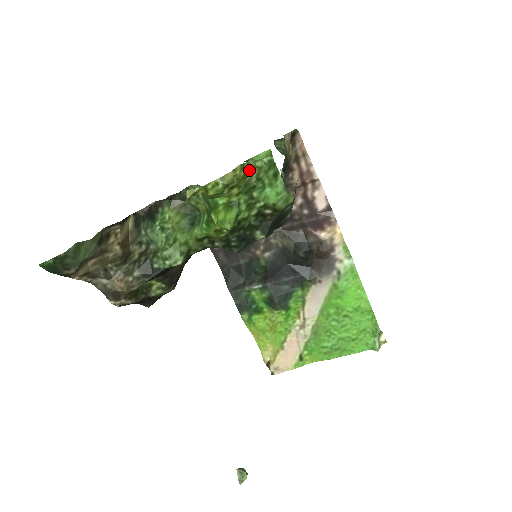
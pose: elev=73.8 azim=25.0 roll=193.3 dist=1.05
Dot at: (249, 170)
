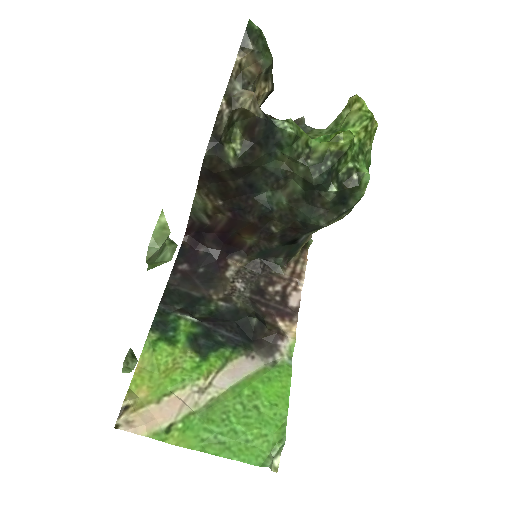
Dot at: (372, 139)
